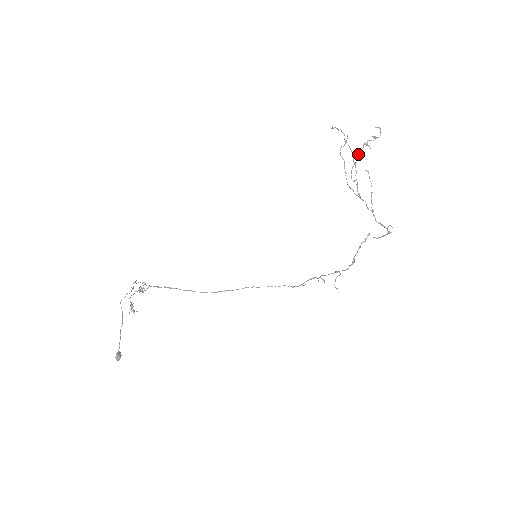
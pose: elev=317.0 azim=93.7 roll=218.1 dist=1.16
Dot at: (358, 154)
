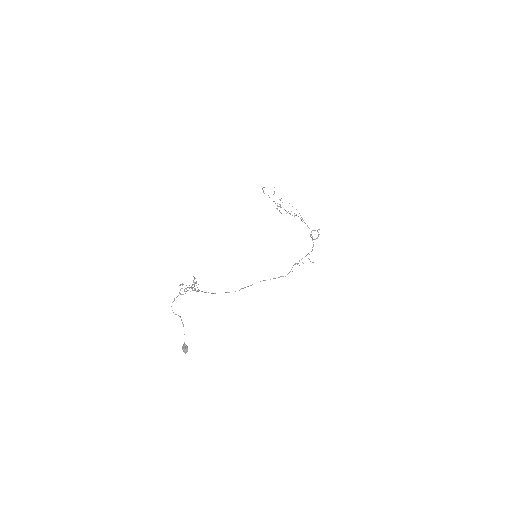
Dot at: occluded
